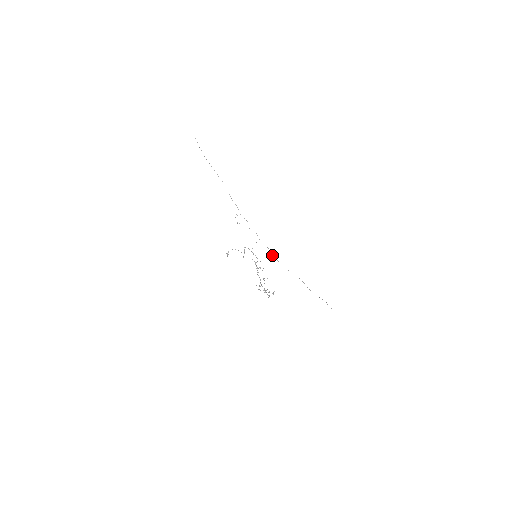
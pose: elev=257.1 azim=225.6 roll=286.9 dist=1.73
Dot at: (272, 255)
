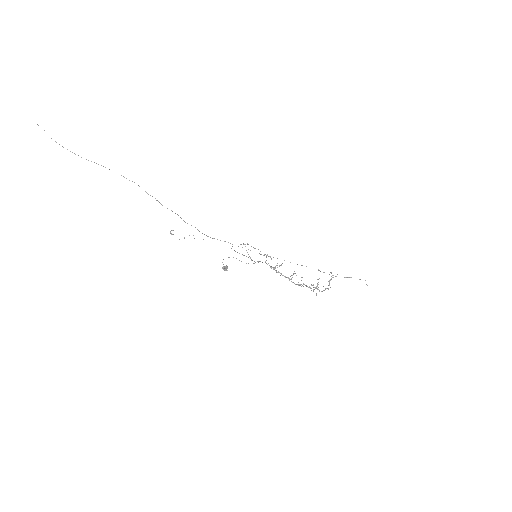
Dot at: occluded
